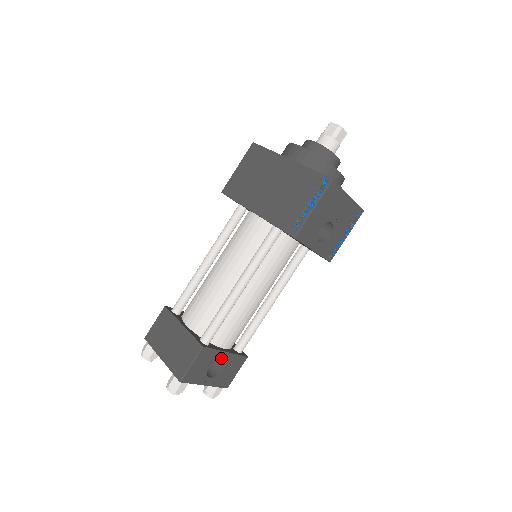
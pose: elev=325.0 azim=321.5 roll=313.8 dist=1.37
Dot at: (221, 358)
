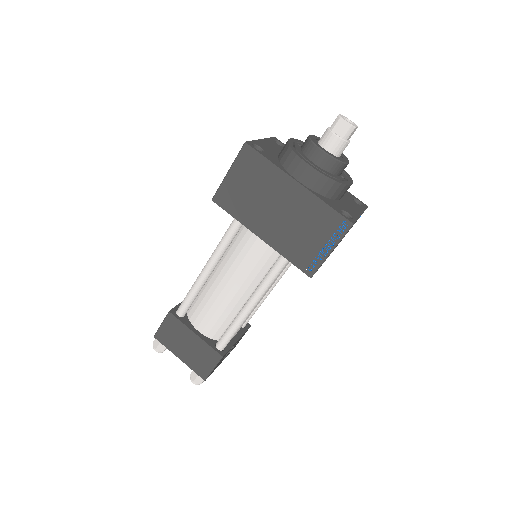
Dot at: occluded
